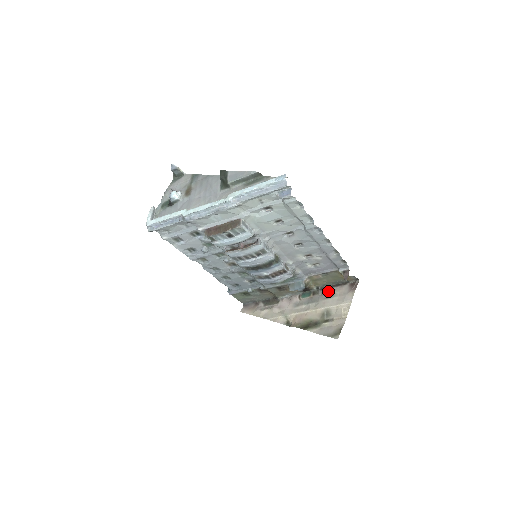
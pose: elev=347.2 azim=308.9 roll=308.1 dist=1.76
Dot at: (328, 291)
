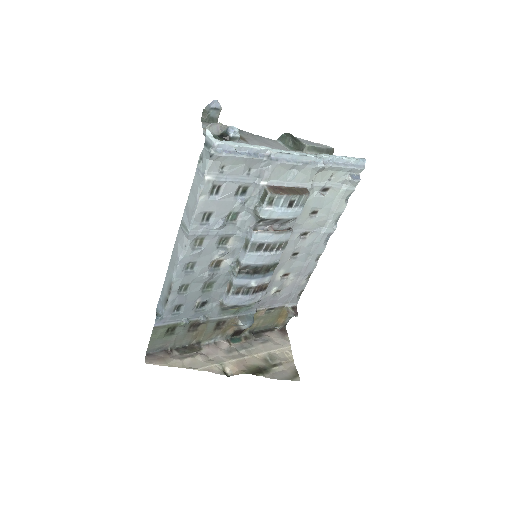
Dot at: (260, 336)
